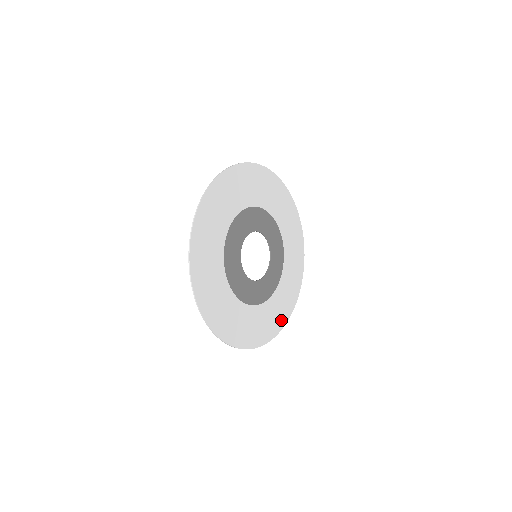
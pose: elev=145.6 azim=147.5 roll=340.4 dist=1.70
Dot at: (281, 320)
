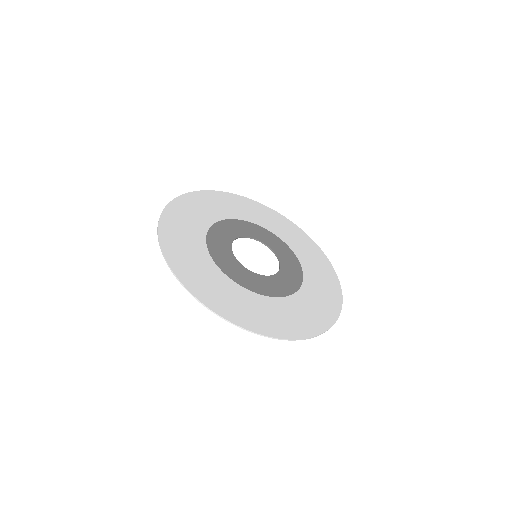
Dot at: (333, 288)
